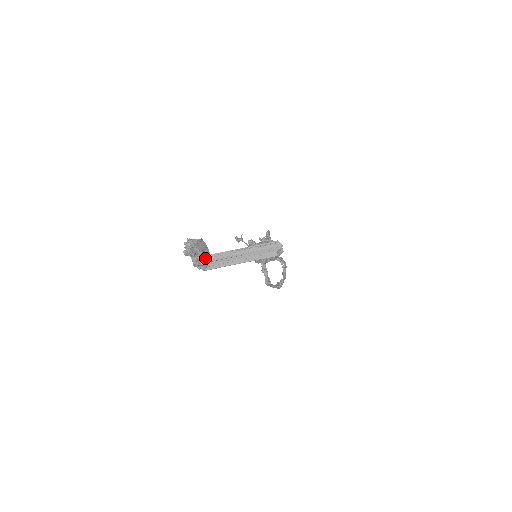
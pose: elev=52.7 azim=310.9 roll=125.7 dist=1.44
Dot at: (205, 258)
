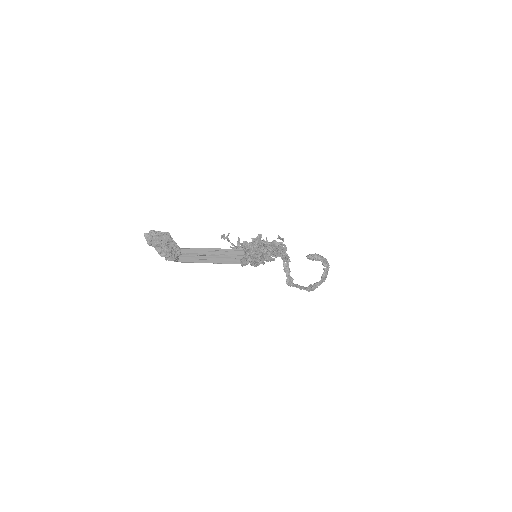
Dot at: (170, 251)
